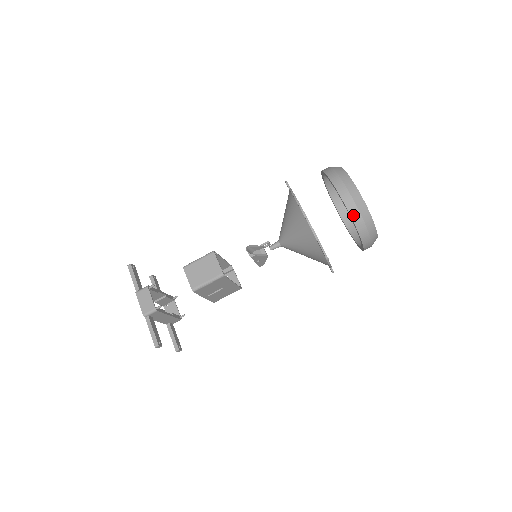
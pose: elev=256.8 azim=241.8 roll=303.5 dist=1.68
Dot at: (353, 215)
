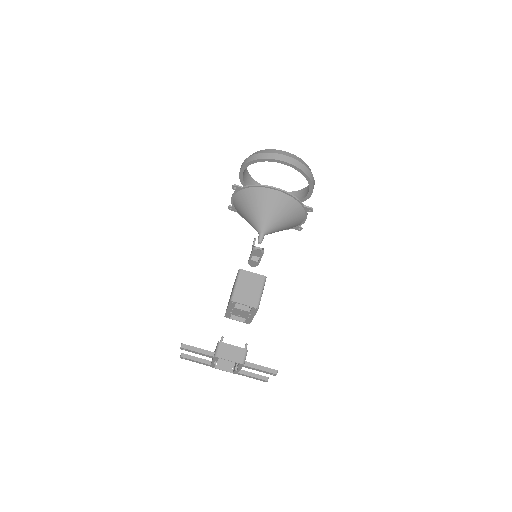
Dot at: (303, 170)
